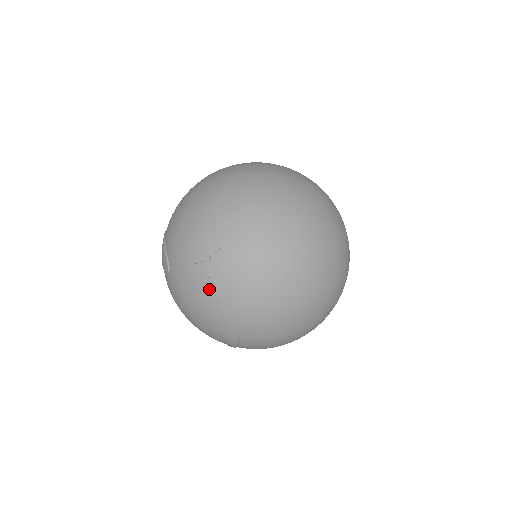
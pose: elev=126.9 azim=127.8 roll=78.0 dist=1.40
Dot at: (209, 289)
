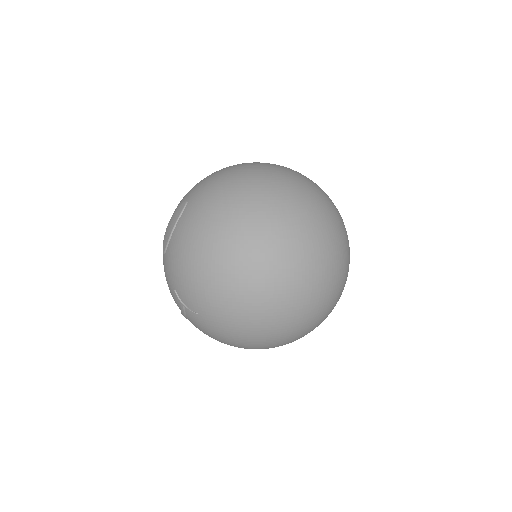
Dot at: (179, 307)
